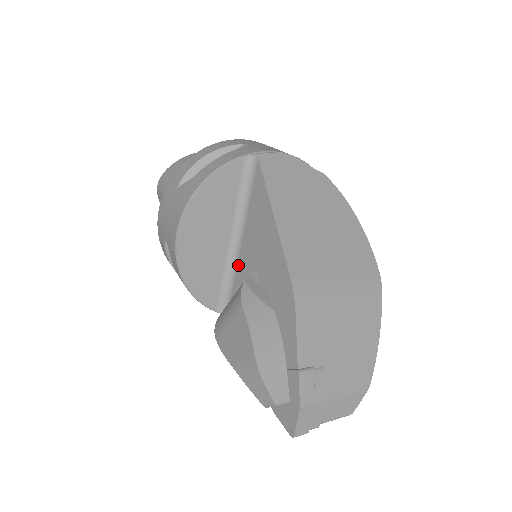
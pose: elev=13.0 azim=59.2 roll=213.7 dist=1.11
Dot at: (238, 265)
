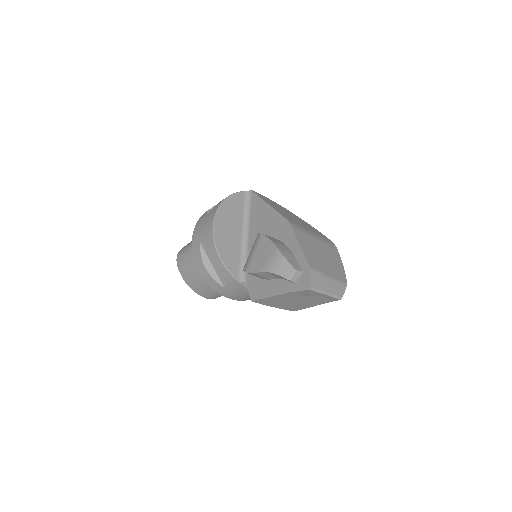
Dot at: (249, 247)
